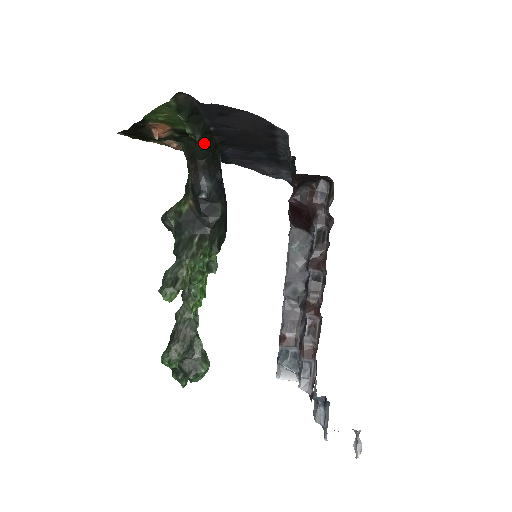
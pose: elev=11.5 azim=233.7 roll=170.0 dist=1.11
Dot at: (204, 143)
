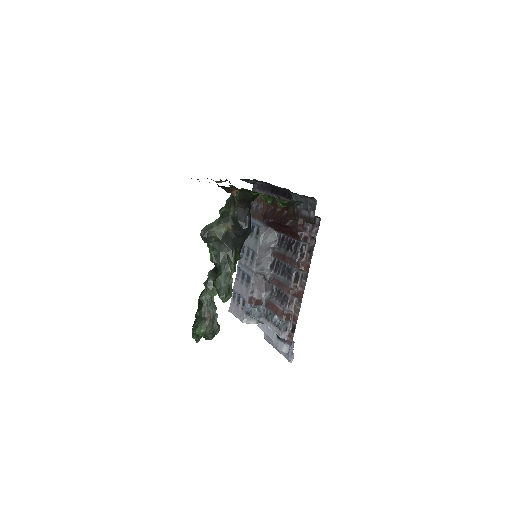
Dot at: occluded
